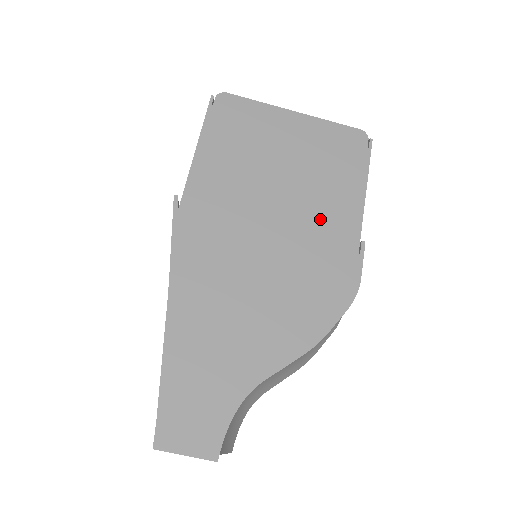
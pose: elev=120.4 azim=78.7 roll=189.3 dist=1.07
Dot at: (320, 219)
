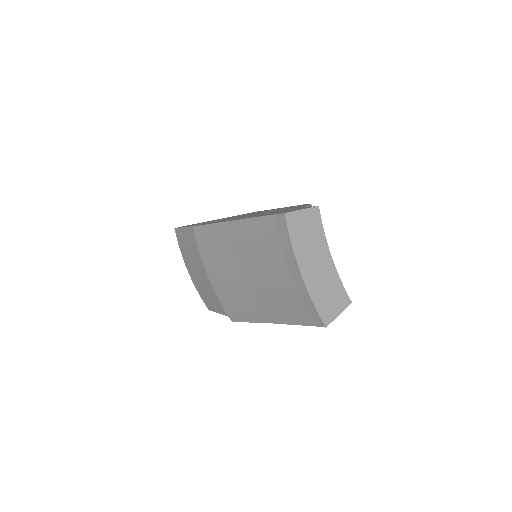
Dot at: occluded
